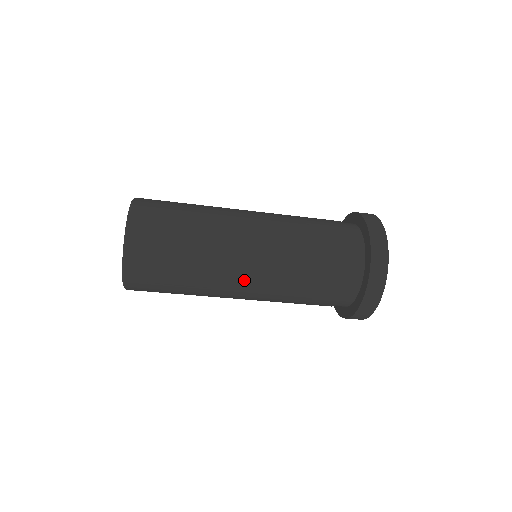
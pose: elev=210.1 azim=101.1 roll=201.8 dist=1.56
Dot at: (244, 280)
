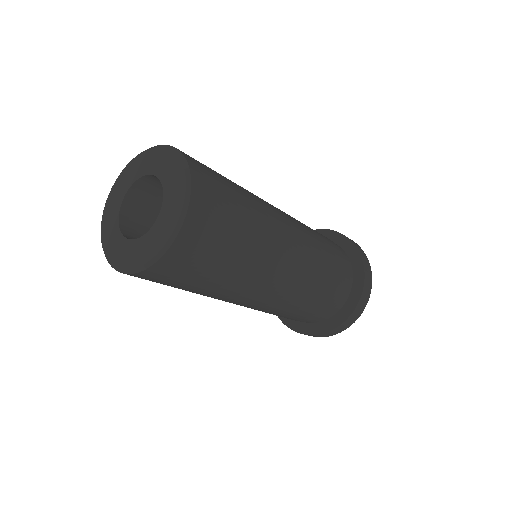
Dot at: occluded
